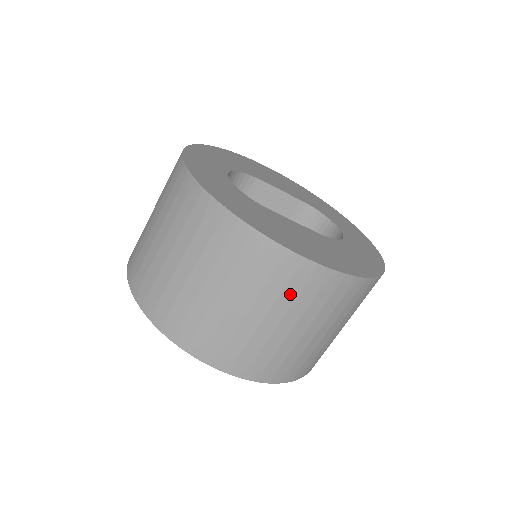
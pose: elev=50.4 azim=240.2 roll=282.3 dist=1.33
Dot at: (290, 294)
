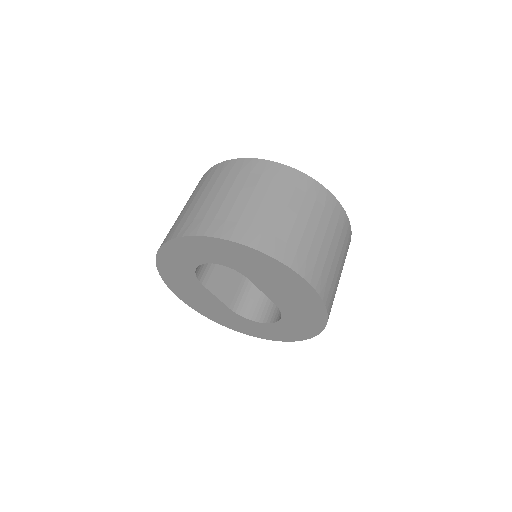
Dot at: (333, 223)
